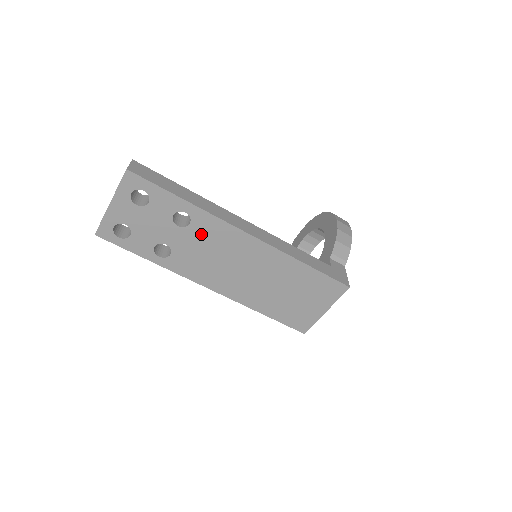
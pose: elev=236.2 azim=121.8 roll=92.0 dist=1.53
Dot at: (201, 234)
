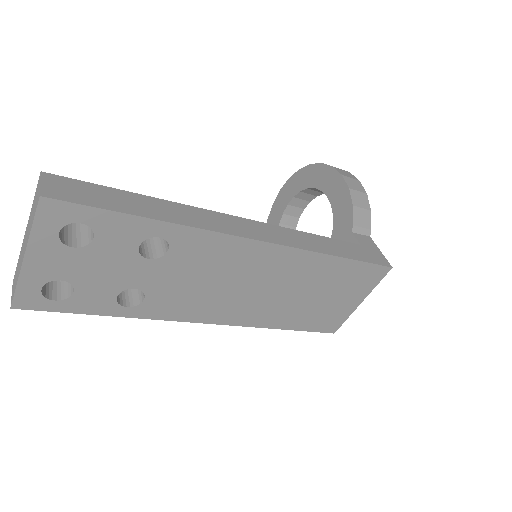
Dot at: (188, 260)
